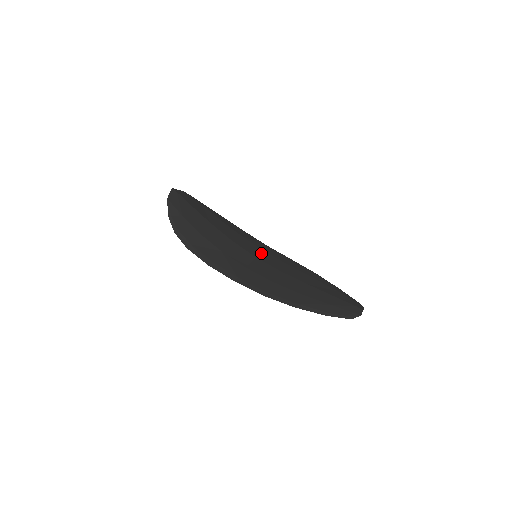
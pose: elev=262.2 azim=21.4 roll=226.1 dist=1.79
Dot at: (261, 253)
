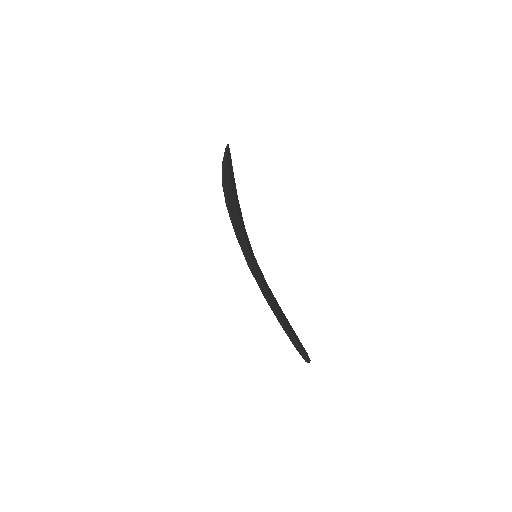
Dot at: occluded
